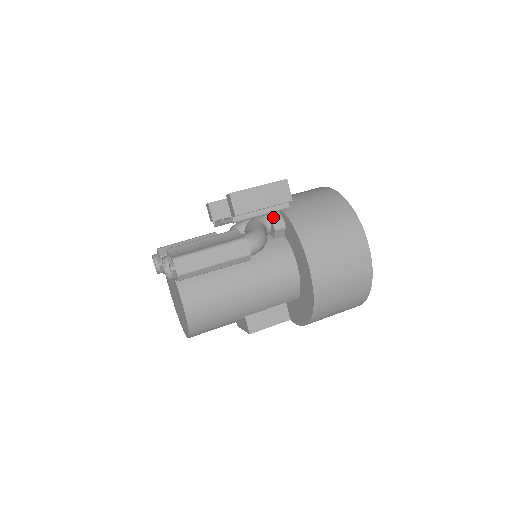
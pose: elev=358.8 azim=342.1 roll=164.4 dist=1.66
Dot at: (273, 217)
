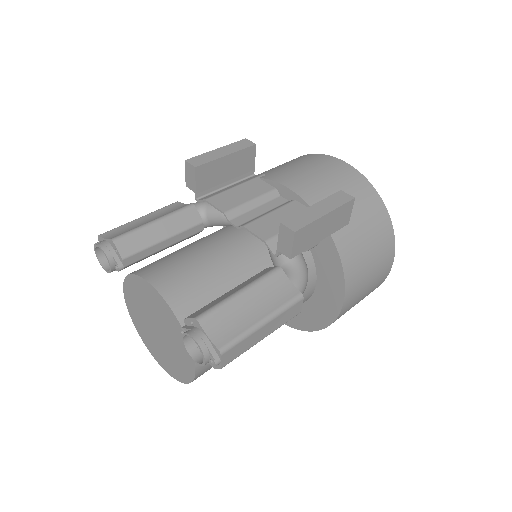
Dot at: occluded
